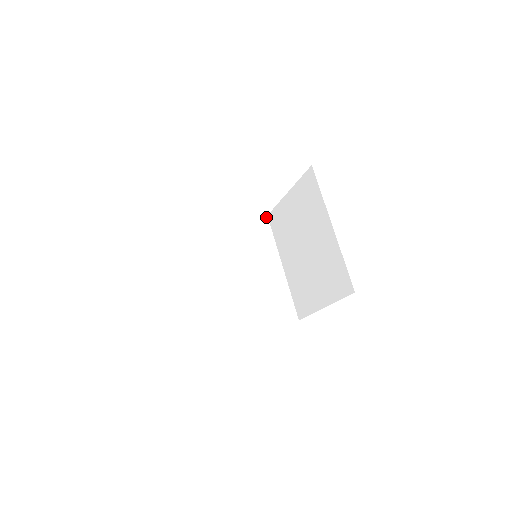
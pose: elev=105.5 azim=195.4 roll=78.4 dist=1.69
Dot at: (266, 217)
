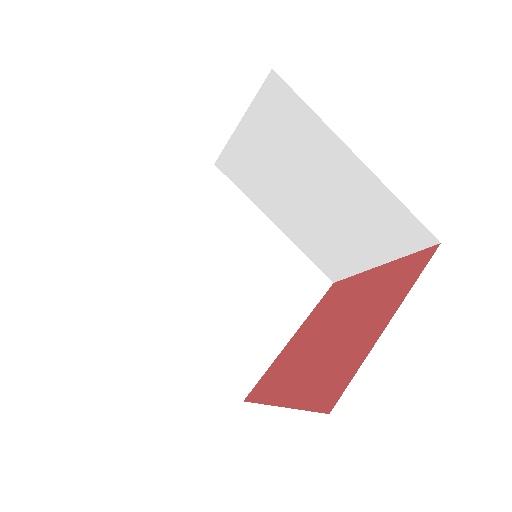
Dot at: (214, 168)
